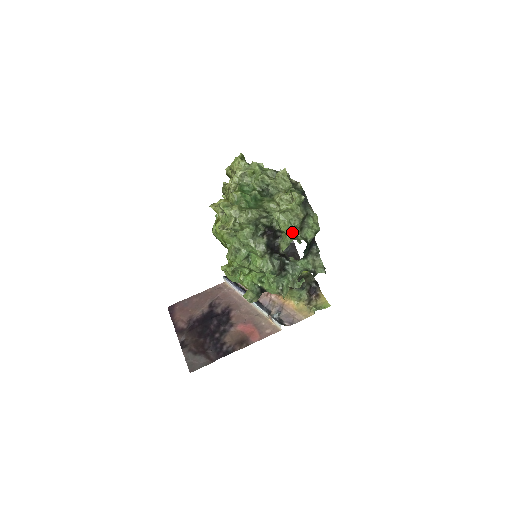
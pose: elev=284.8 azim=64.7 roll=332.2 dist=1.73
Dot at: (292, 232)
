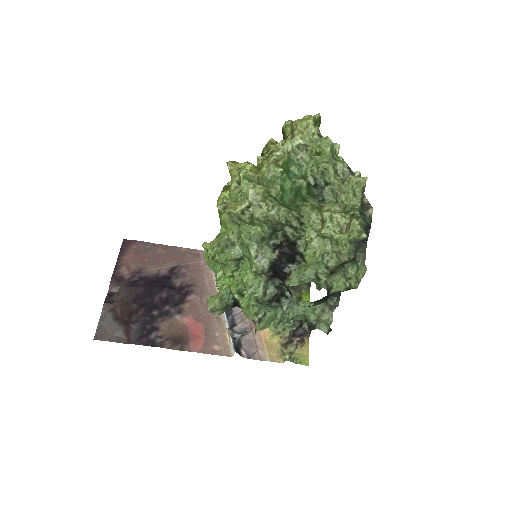
Dot at: (317, 269)
